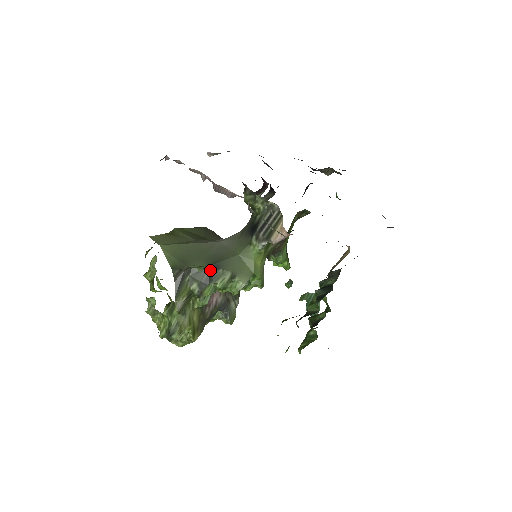
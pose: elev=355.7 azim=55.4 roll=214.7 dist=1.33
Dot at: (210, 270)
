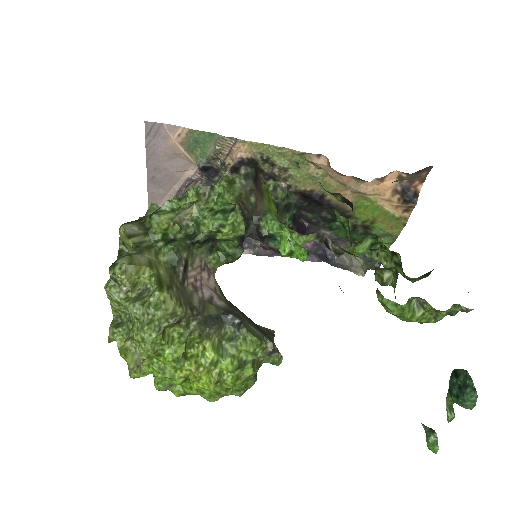
Dot at: occluded
